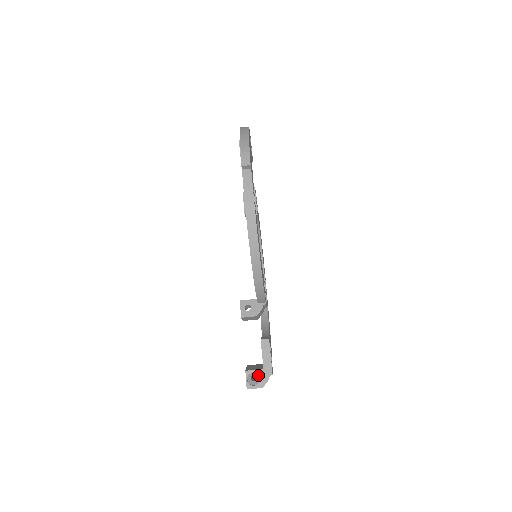
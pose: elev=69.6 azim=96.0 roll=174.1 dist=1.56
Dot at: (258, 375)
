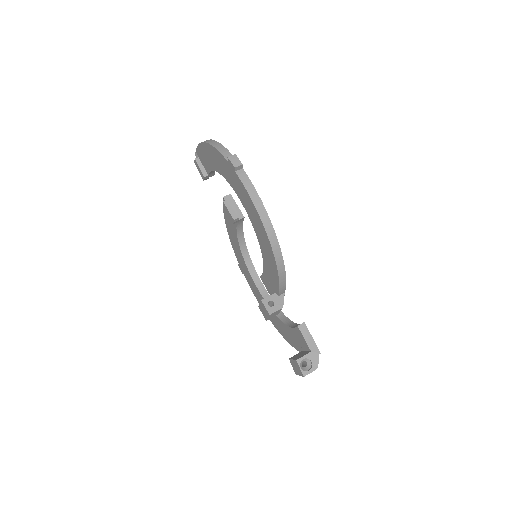
Dot at: (308, 359)
